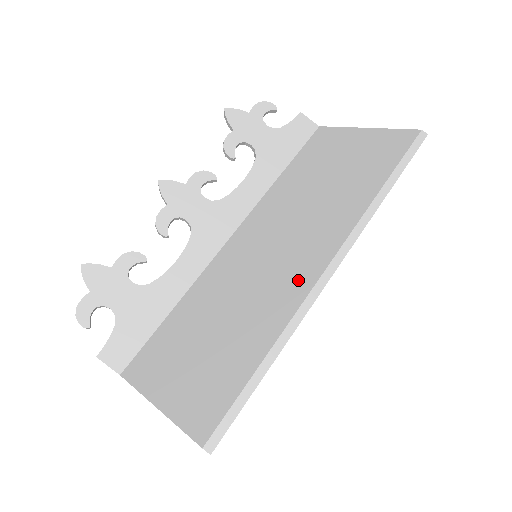
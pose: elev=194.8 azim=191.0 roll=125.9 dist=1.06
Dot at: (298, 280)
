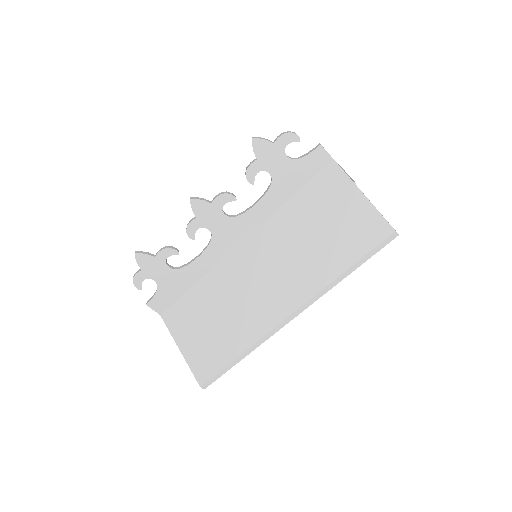
Dot at: (271, 314)
